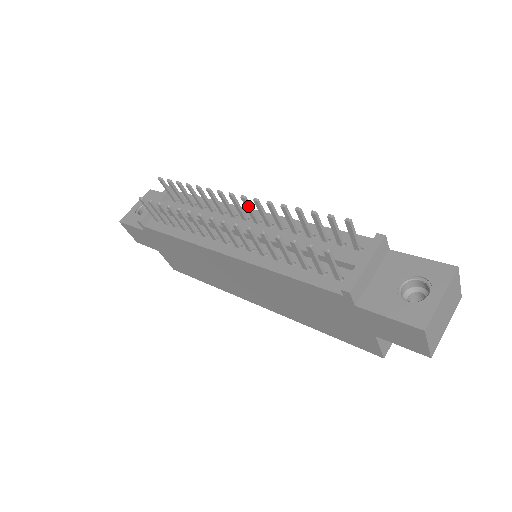
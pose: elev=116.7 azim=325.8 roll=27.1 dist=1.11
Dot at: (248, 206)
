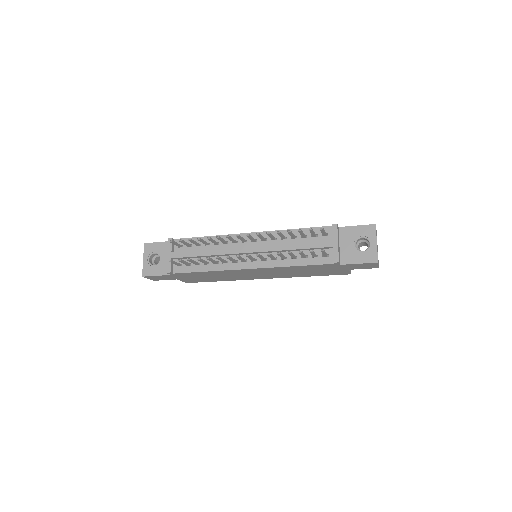
Dot at: (251, 237)
